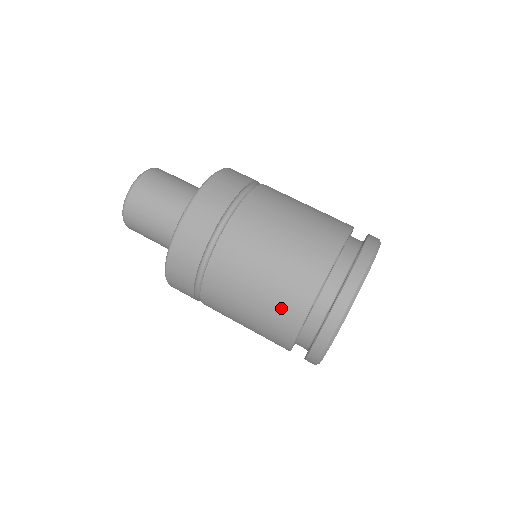
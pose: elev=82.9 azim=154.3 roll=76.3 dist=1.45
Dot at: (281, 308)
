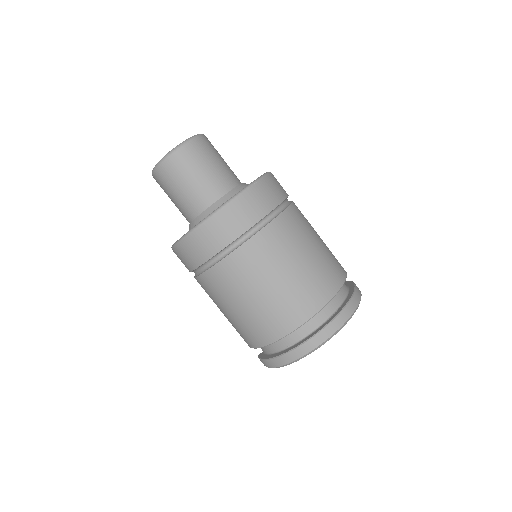
Dot at: (263, 324)
